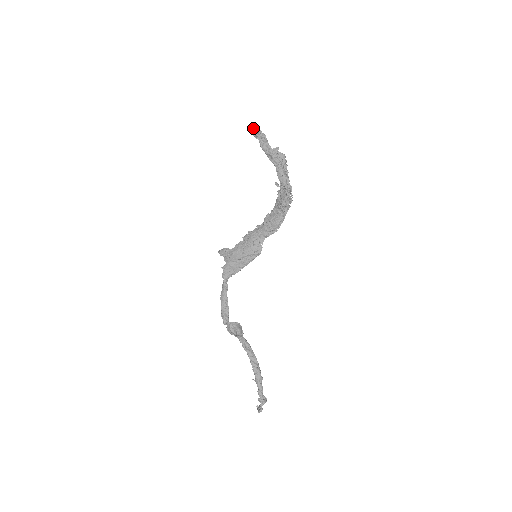
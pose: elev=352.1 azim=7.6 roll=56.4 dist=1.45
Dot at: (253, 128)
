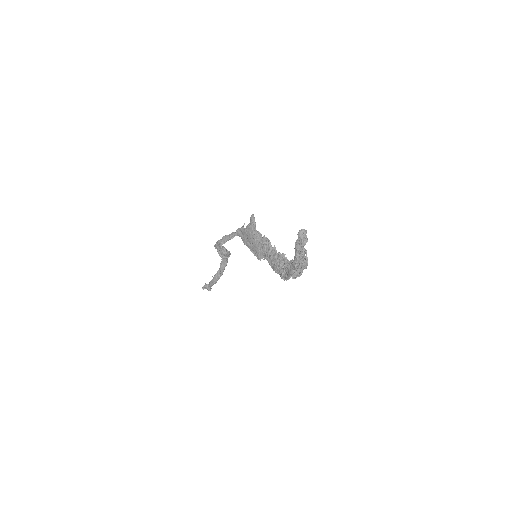
Dot at: (302, 229)
